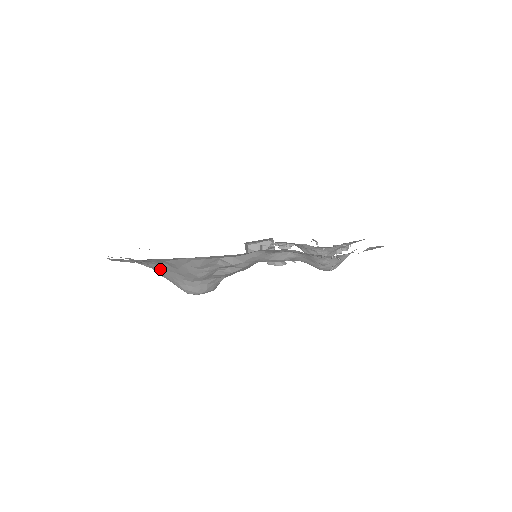
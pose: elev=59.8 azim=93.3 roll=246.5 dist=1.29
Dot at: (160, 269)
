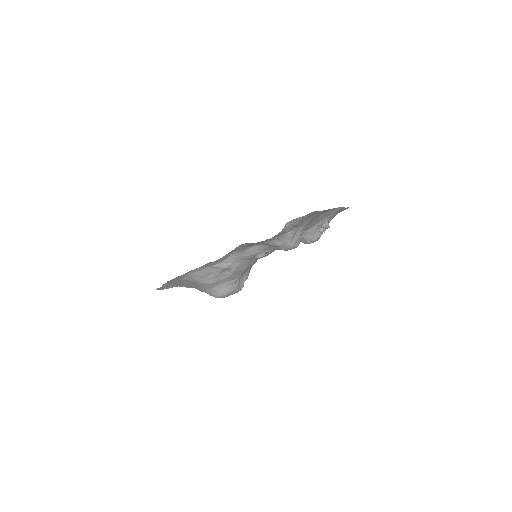
Dot at: occluded
